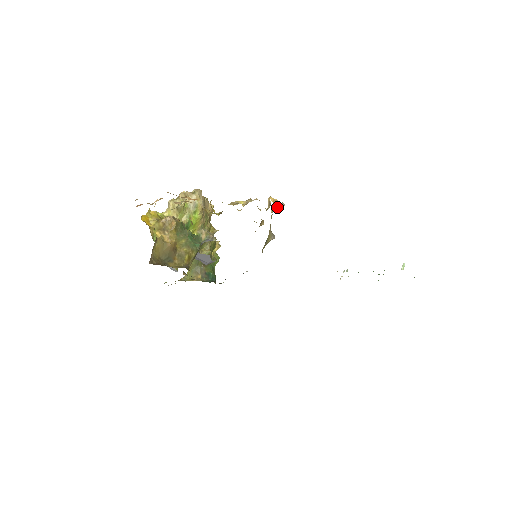
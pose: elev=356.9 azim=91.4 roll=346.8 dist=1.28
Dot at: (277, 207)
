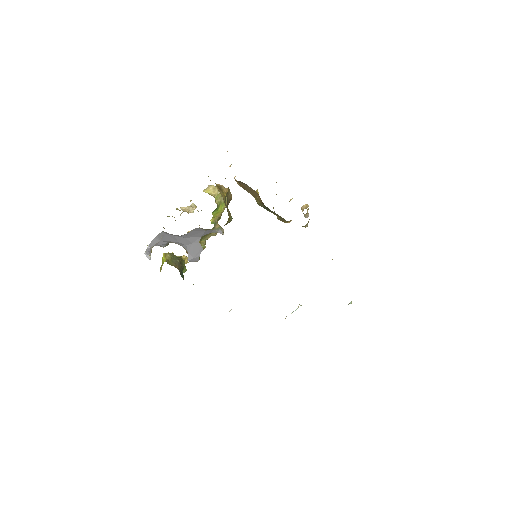
Dot at: (308, 213)
